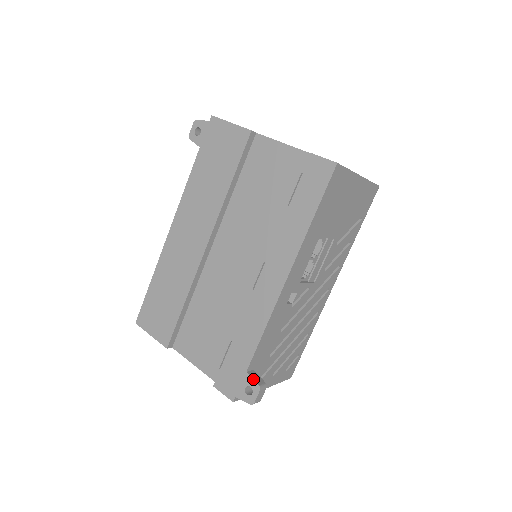
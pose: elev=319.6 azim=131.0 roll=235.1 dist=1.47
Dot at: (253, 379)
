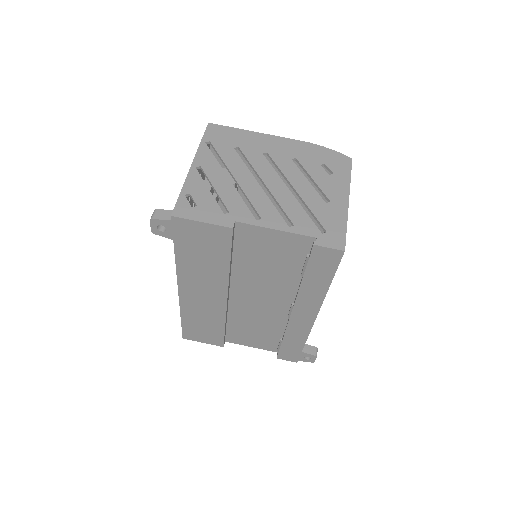
Dot at: (309, 354)
